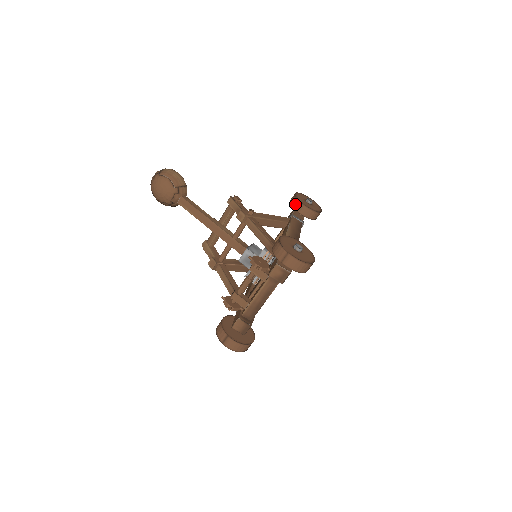
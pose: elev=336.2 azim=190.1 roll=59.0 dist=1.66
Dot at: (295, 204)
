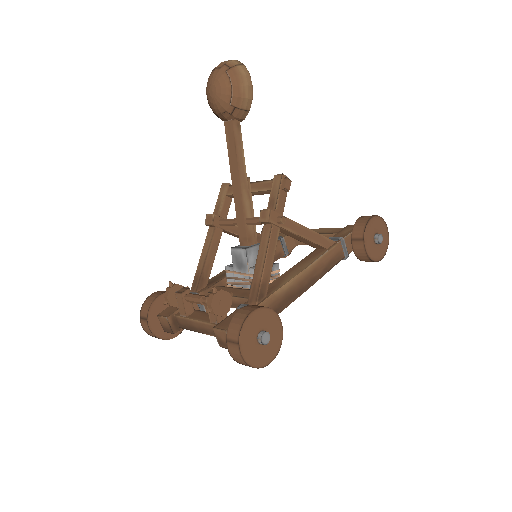
Dot at: (357, 231)
